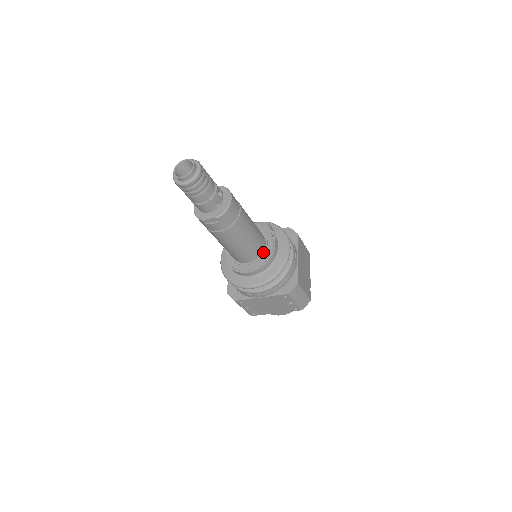
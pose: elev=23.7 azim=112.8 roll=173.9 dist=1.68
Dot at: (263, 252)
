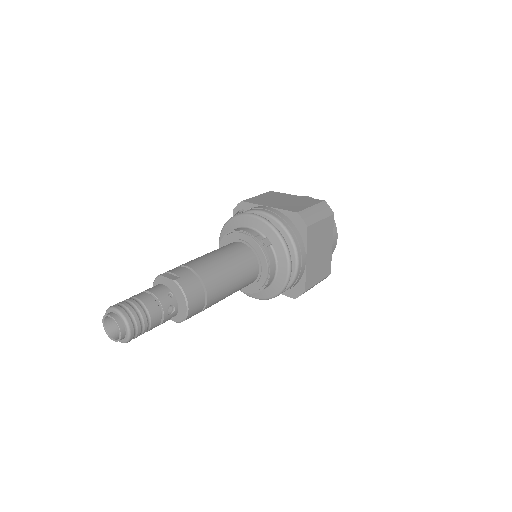
Dot at: (257, 279)
